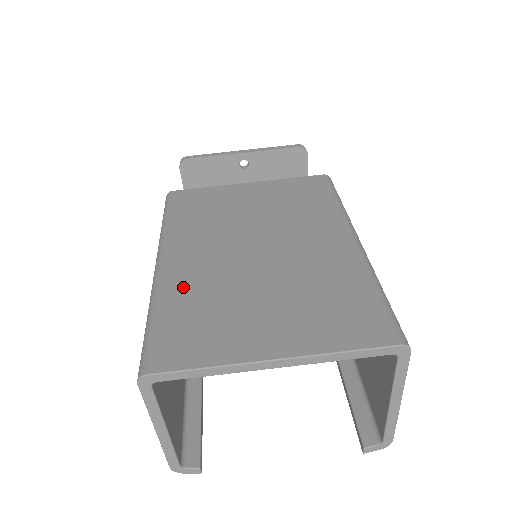
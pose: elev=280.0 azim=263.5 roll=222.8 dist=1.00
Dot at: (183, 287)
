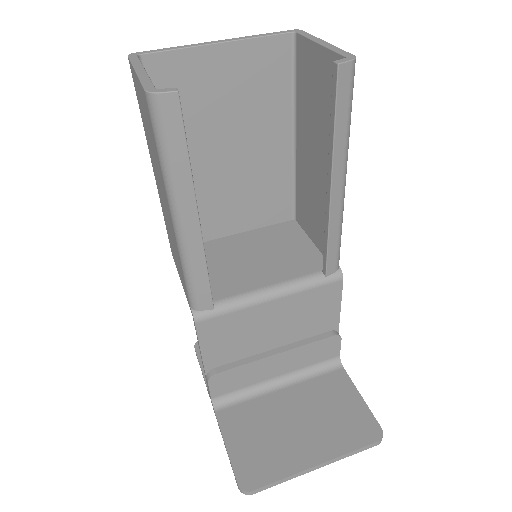
Dot at: occluded
